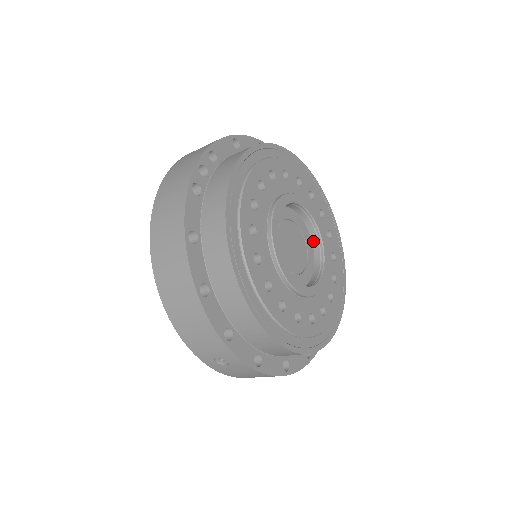
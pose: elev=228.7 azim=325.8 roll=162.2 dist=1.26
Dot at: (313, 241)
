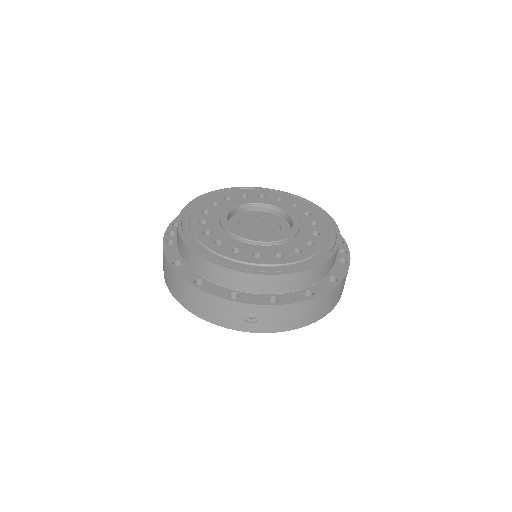
Dot at: (280, 216)
